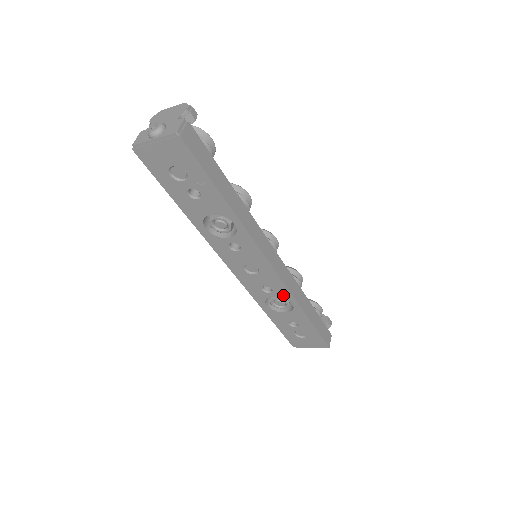
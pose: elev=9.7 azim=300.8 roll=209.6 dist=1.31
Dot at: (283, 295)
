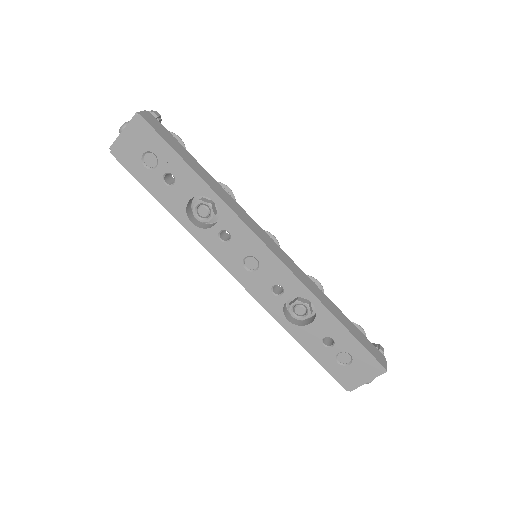
Dot at: (296, 291)
